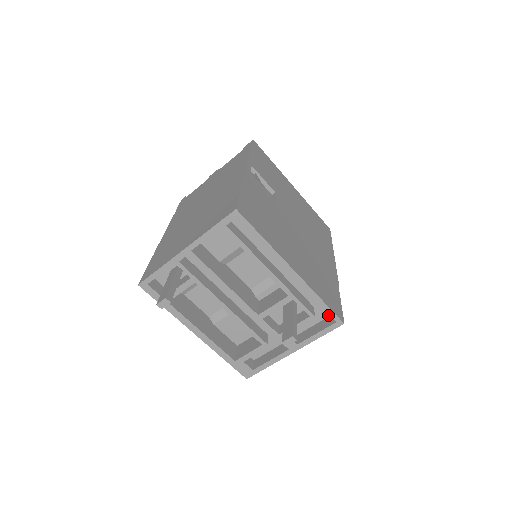
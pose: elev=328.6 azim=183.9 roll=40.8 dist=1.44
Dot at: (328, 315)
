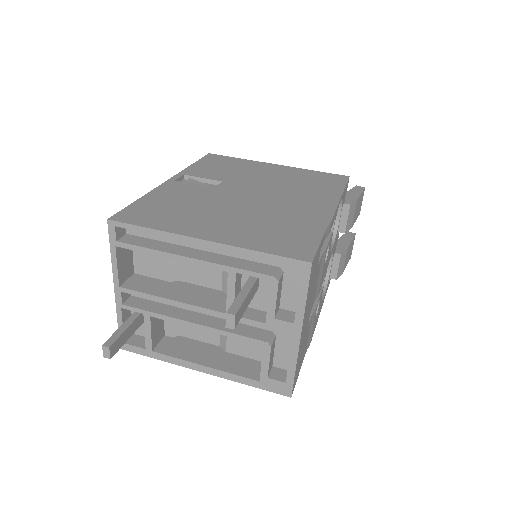
Dot at: occluded
